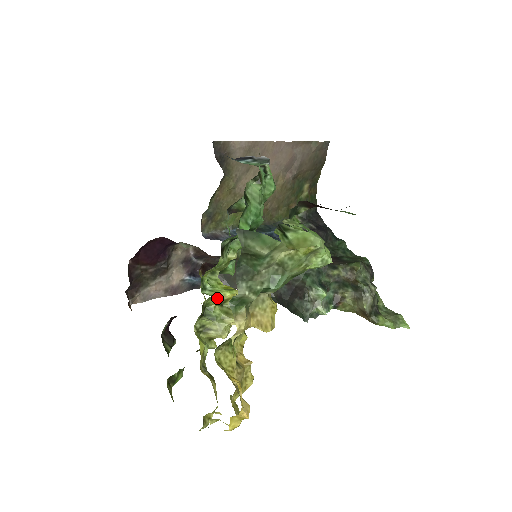
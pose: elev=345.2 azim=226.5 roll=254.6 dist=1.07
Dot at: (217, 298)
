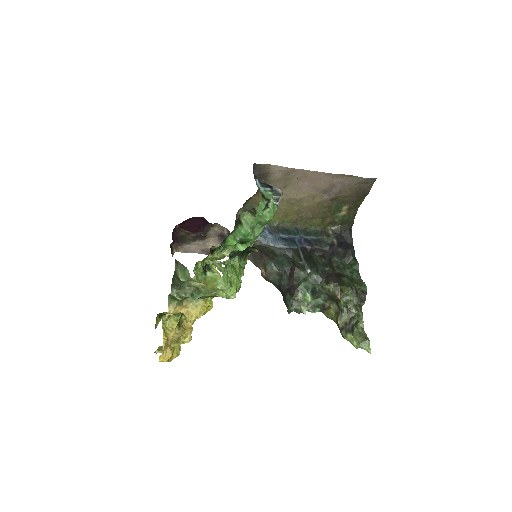
Dot at: occluded
